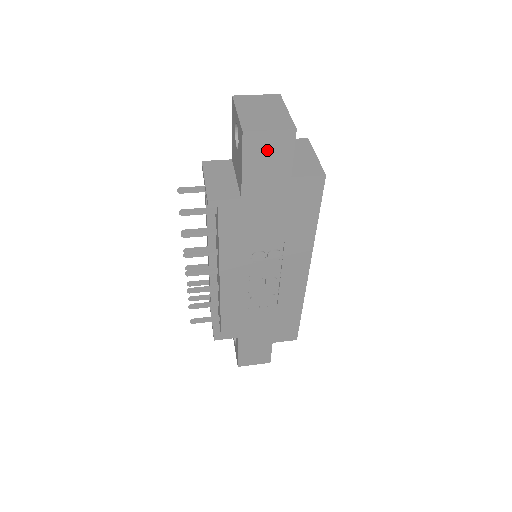
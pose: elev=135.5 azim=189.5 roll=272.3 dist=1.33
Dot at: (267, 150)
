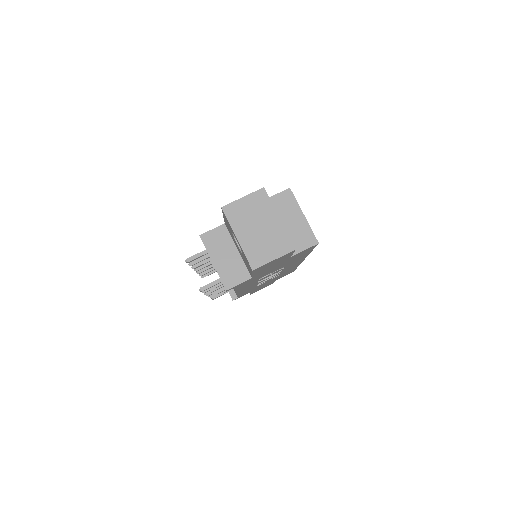
Dot at: (272, 263)
